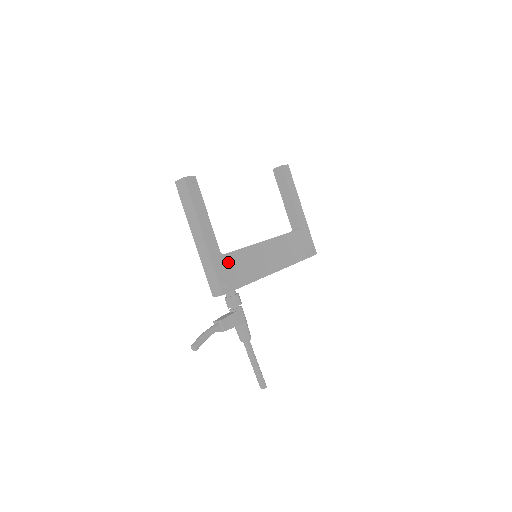
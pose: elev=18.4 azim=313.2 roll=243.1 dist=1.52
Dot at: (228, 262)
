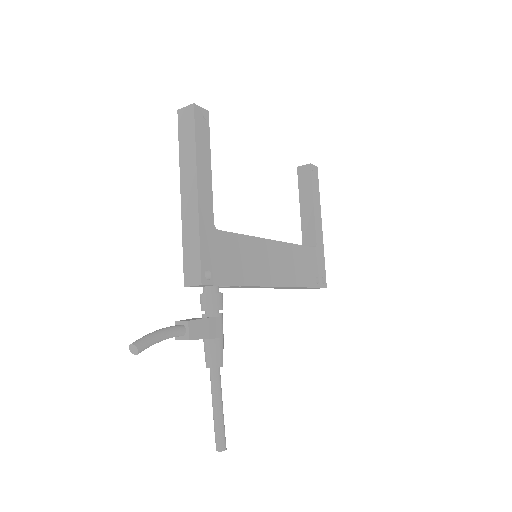
Dot at: (220, 243)
